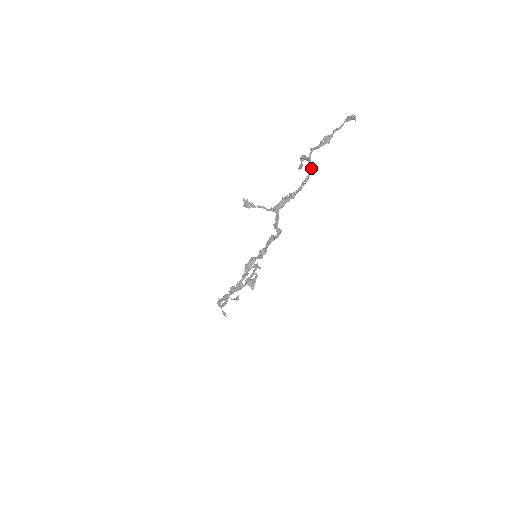
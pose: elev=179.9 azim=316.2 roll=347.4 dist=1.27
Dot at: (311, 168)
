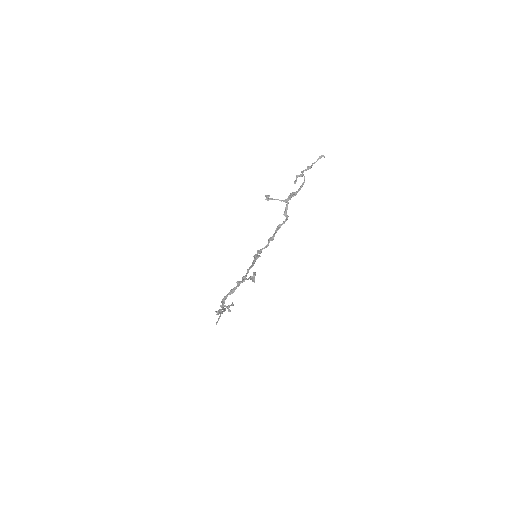
Dot at: occluded
